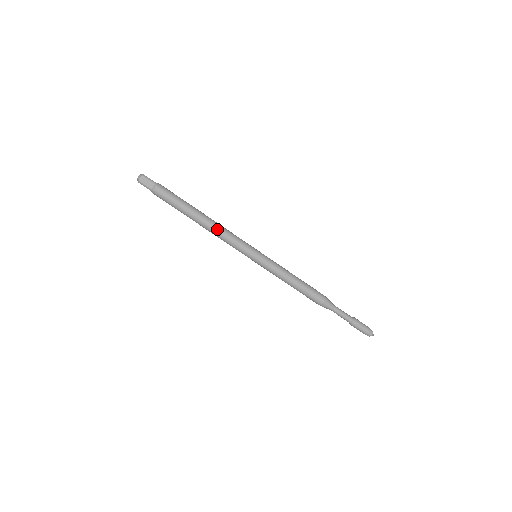
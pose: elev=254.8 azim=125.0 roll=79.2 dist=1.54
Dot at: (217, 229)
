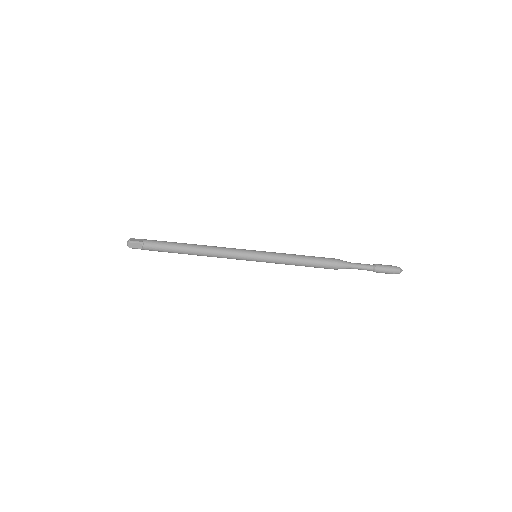
Dot at: (211, 246)
